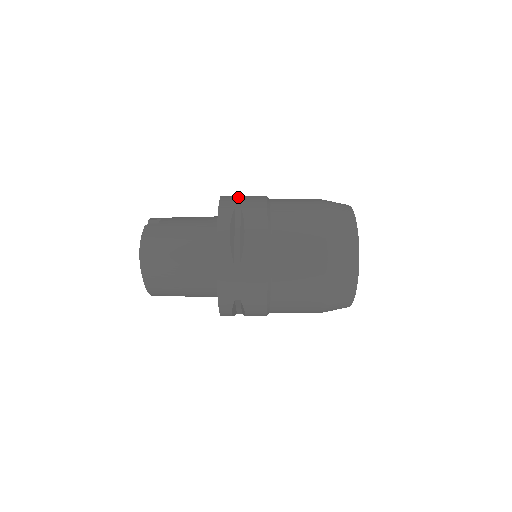
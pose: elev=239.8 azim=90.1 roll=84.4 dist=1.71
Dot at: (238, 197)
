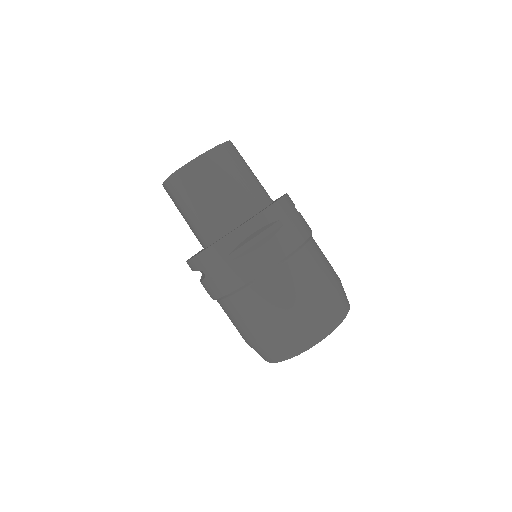
Dot at: occluded
